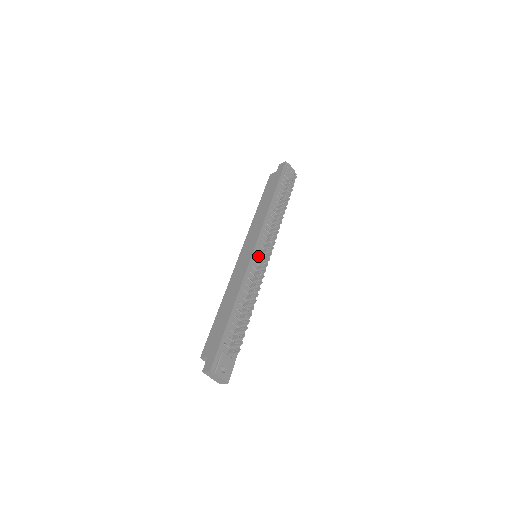
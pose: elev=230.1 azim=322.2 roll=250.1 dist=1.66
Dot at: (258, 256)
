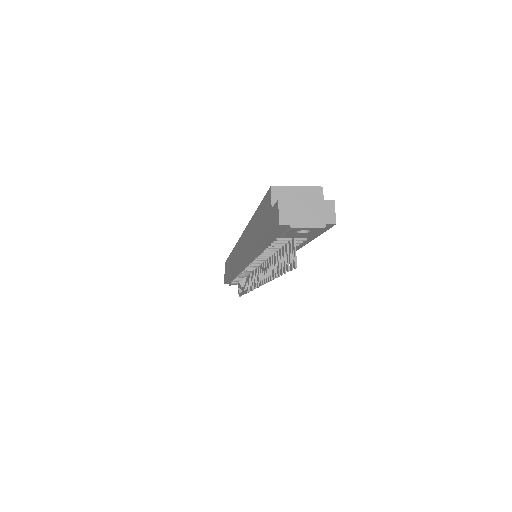
Dot at: occluded
